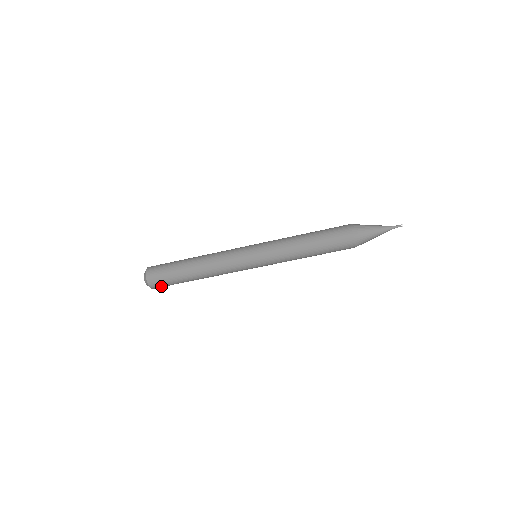
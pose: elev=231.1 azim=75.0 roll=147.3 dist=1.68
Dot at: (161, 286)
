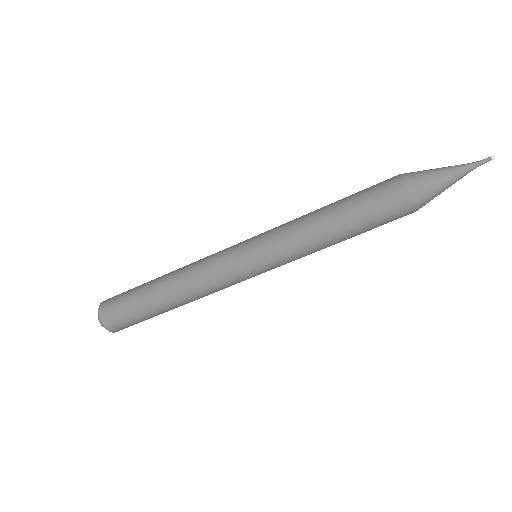
Dot at: (125, 327)
